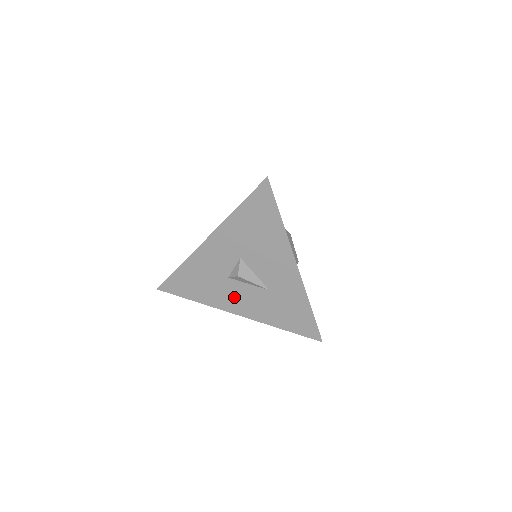
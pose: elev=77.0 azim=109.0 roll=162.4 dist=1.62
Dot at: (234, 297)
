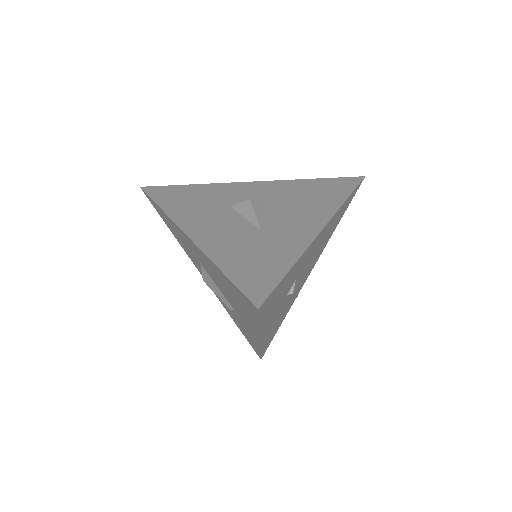
Dot at: (210, 220)
